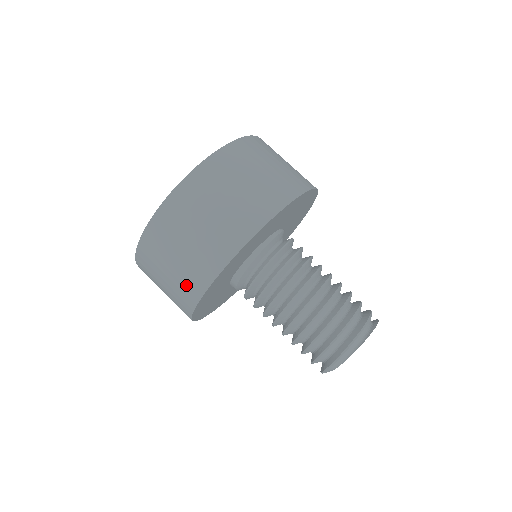
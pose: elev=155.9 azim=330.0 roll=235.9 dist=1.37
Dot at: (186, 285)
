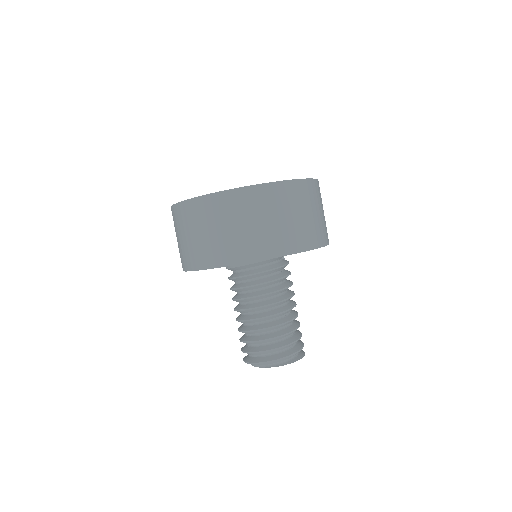
Dot at: (181, 256)
